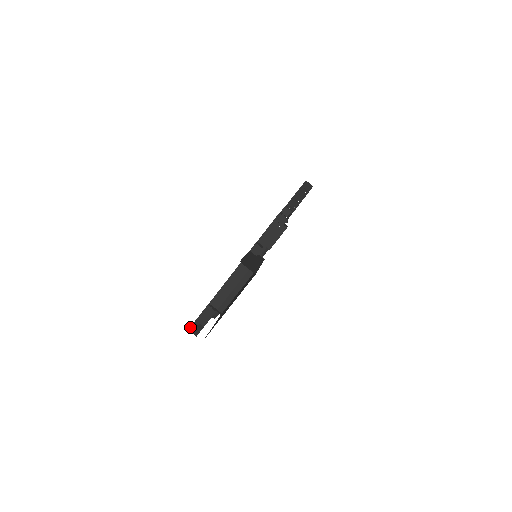
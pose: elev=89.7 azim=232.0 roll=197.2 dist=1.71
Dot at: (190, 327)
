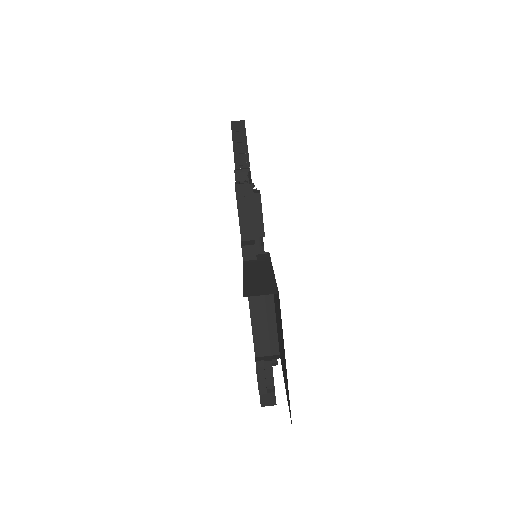
Dot at: (260, 401)
